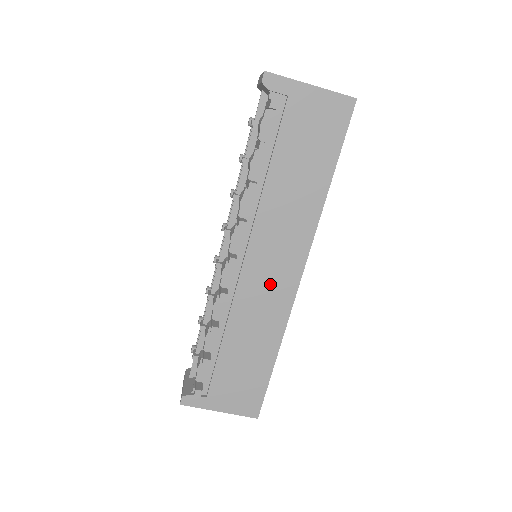
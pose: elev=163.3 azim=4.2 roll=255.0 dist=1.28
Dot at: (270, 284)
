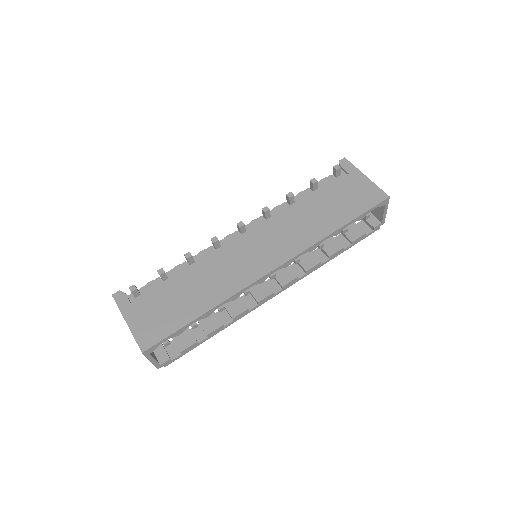
Dot at: (249, 260)
